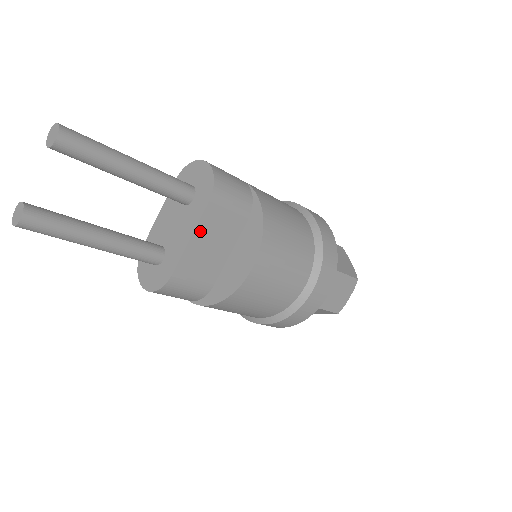
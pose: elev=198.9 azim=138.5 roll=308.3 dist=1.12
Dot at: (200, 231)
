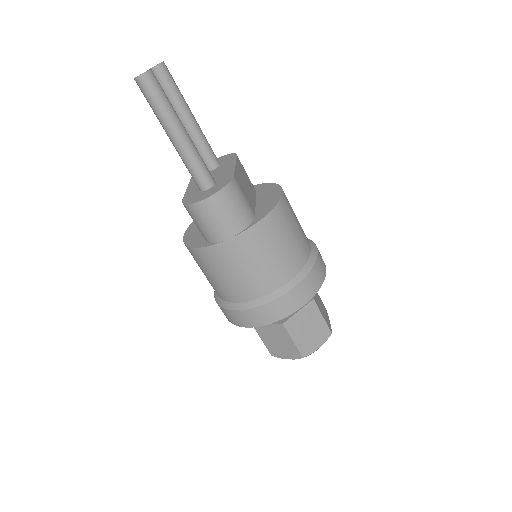
Dot at: (238, 167)
